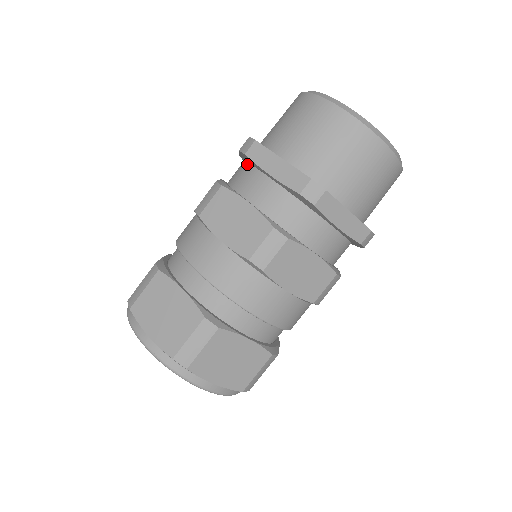
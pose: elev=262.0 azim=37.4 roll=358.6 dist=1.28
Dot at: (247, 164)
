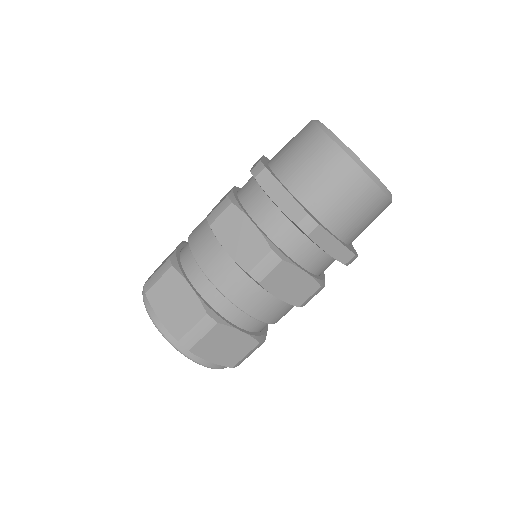
Dot at: (256, 183)
